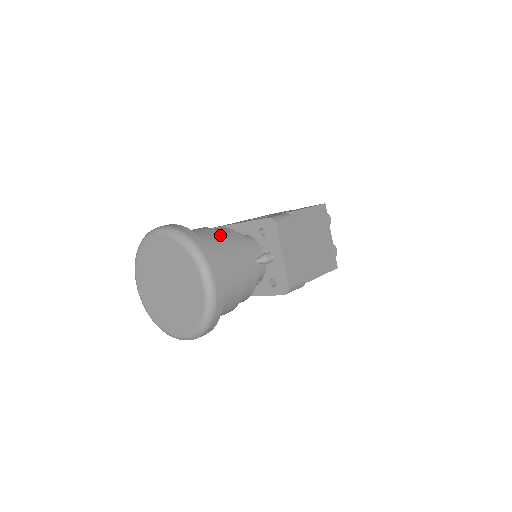
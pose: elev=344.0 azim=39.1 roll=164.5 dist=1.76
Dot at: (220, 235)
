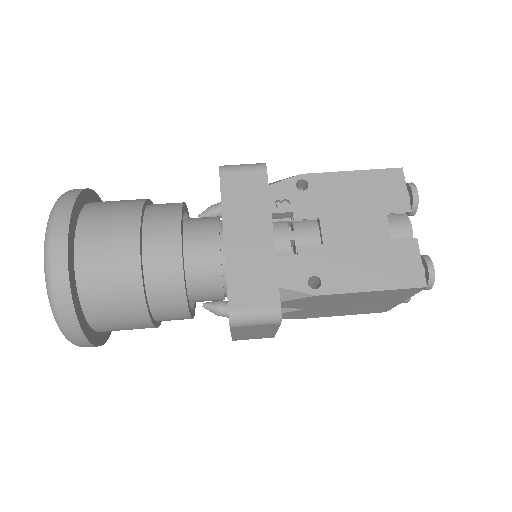
Dot at: (136, 292)
